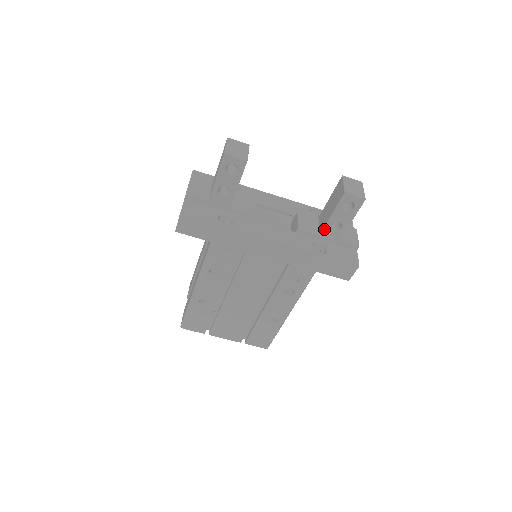
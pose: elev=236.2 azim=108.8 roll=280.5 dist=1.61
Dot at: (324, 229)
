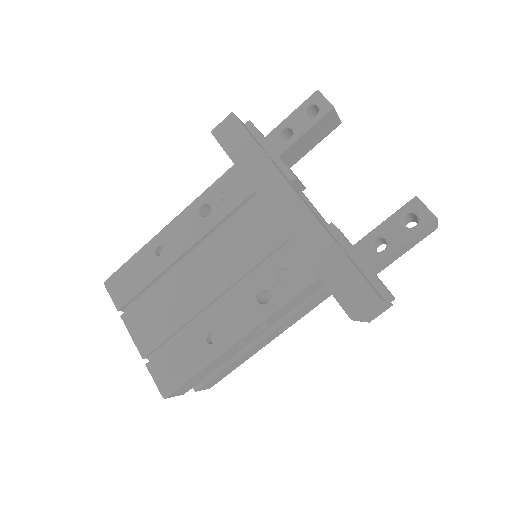
Dot at: (362, 240)
